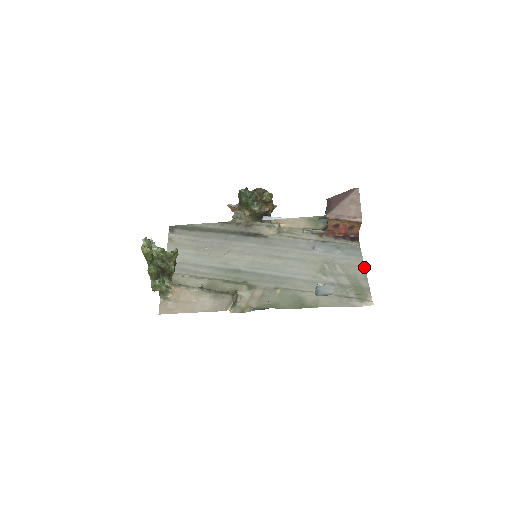
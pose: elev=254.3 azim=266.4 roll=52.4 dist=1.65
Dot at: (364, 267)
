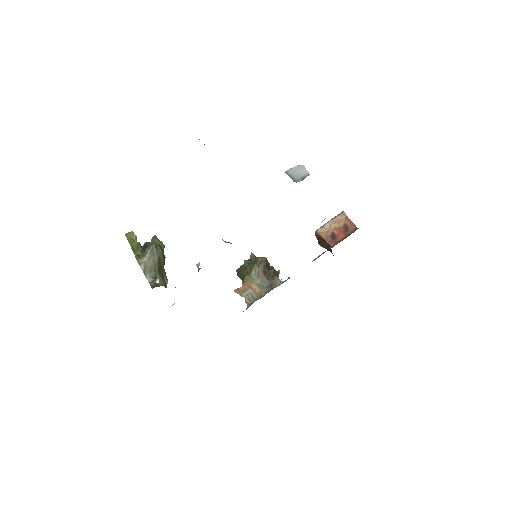
Dot at: occluded
